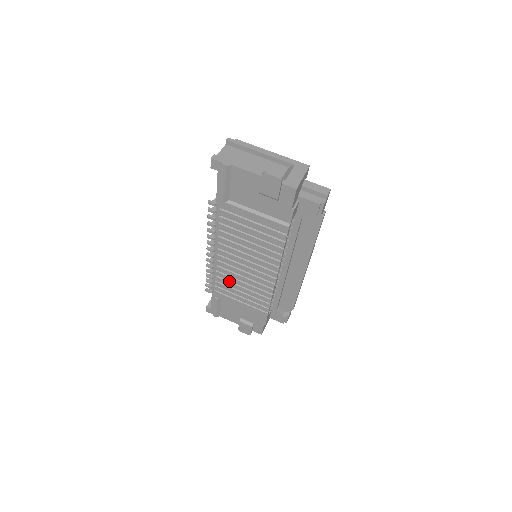
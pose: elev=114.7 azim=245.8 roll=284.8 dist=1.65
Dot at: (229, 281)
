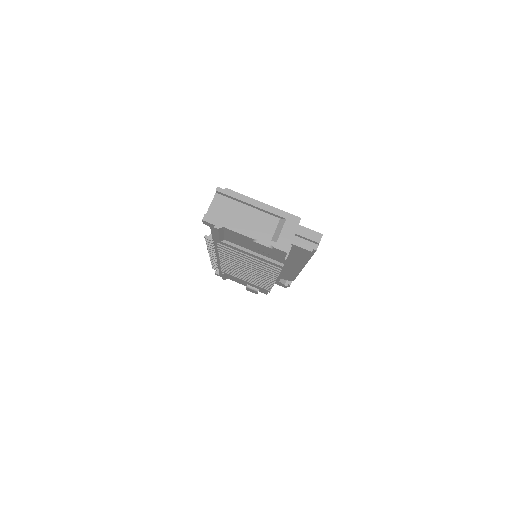
Dot at: (233, 271)
